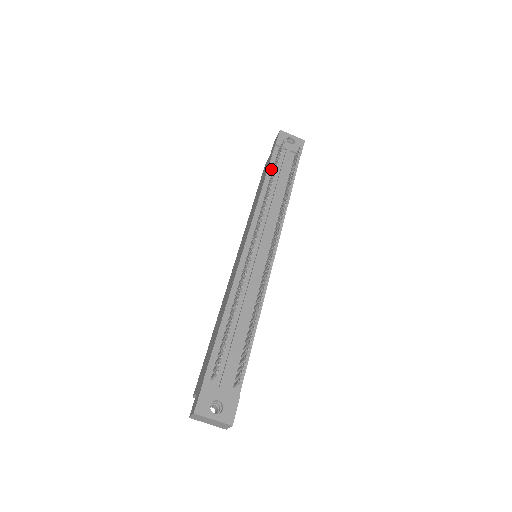
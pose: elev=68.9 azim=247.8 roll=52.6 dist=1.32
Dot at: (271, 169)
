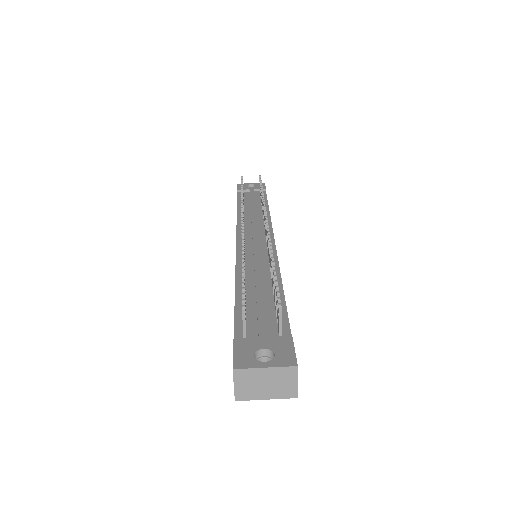
Dot at: (240, 202)
